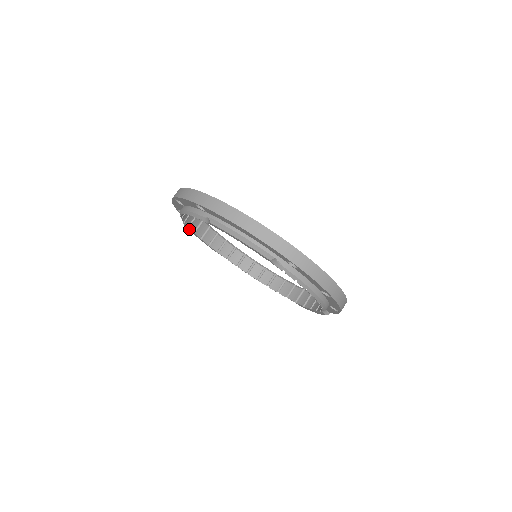
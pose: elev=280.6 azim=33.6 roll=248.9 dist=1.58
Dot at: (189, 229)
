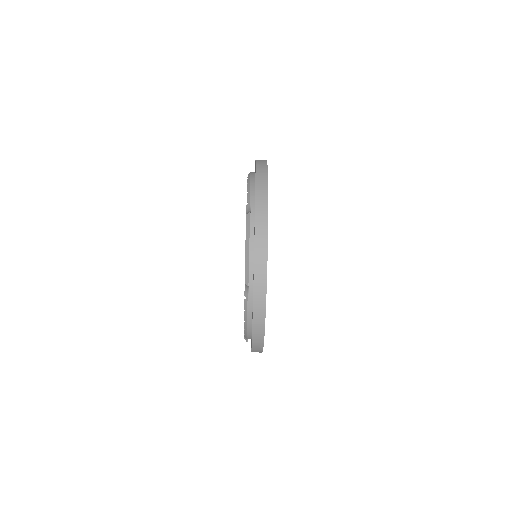
Dot at: occluded
